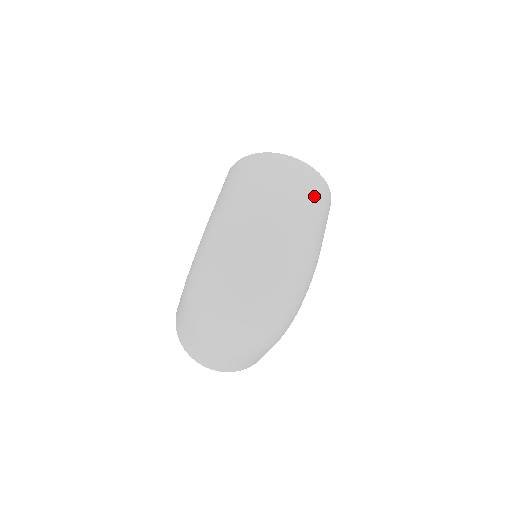
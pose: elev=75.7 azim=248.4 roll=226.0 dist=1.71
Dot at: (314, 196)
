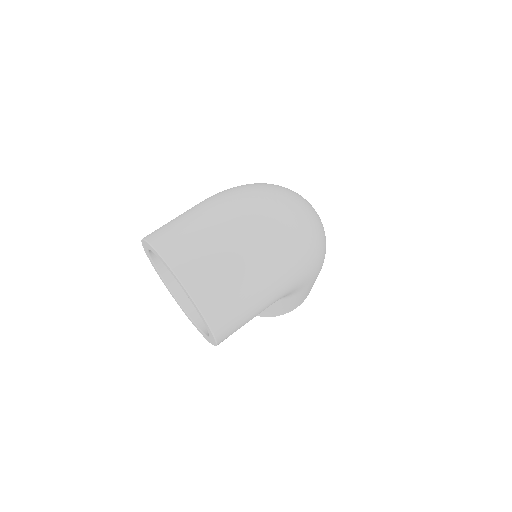
Dot at: occluded
